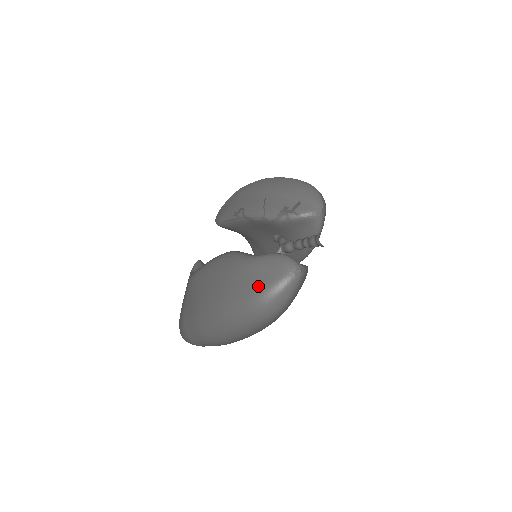
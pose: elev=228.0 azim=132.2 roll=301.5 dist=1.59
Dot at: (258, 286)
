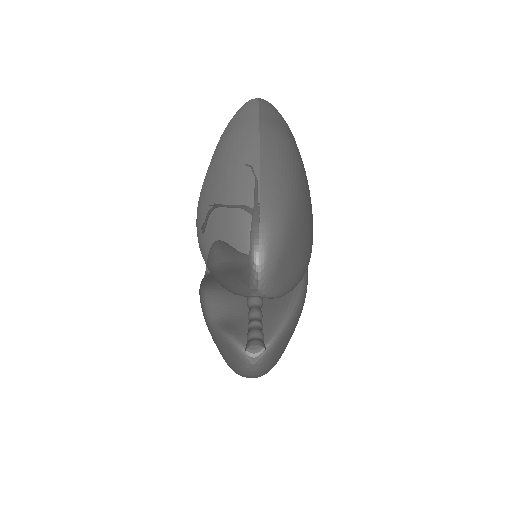
Dot at: (225, 361)
